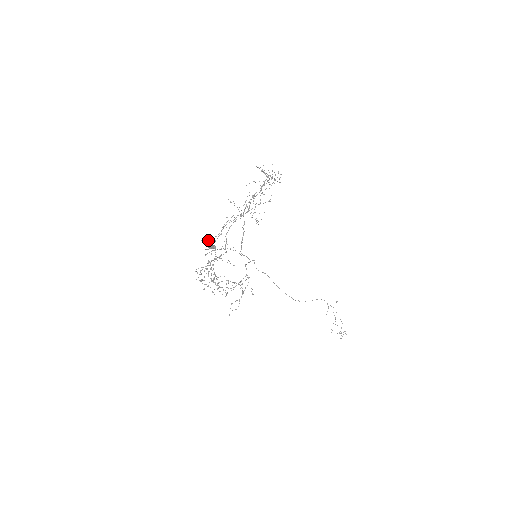
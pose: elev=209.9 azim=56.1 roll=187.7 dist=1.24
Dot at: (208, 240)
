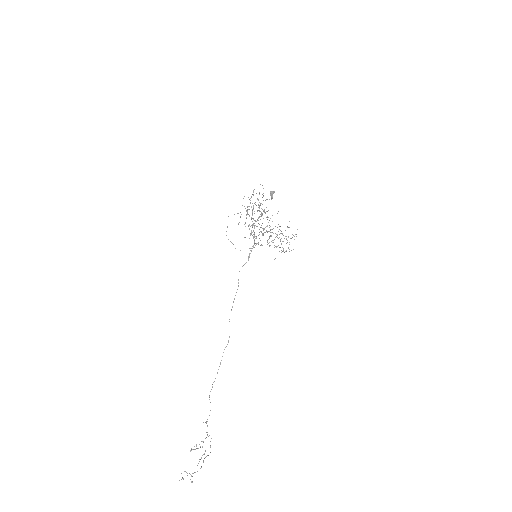
Dot at: occluded
